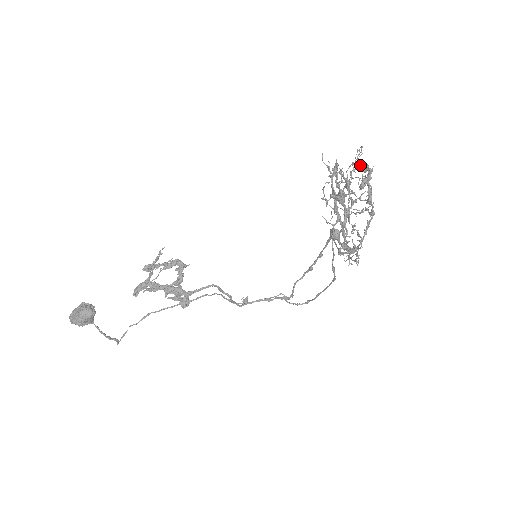
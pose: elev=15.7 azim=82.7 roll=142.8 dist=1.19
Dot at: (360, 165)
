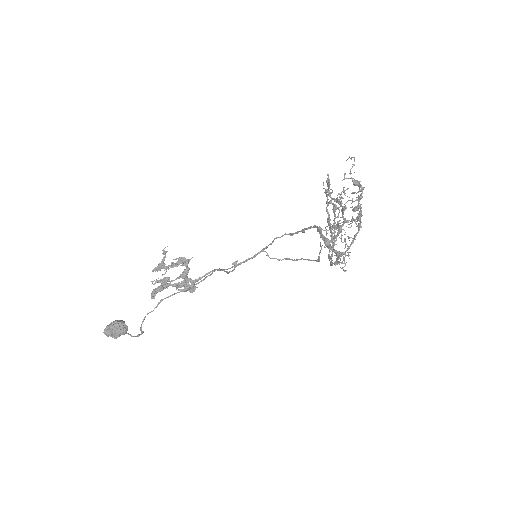
Dot at: (352, 178)
